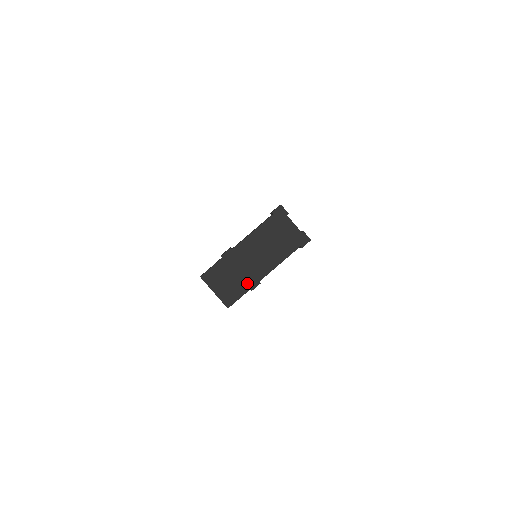
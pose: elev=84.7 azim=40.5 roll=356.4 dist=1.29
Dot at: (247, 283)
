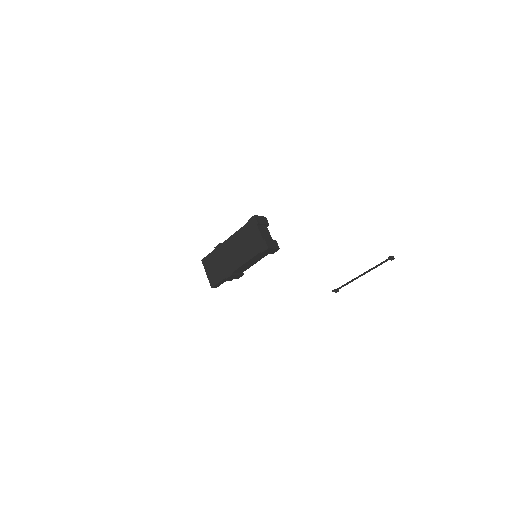
Dot at: (225, 272)
